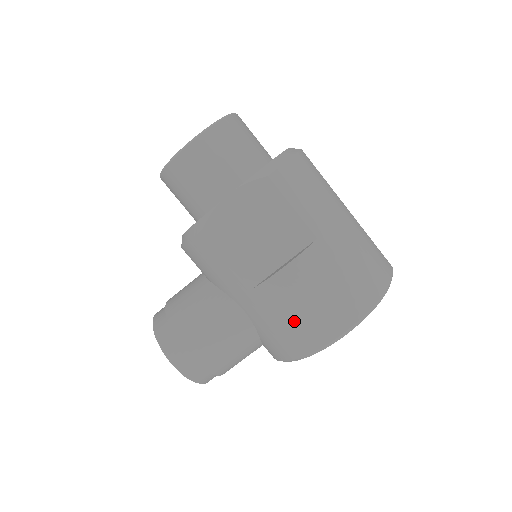
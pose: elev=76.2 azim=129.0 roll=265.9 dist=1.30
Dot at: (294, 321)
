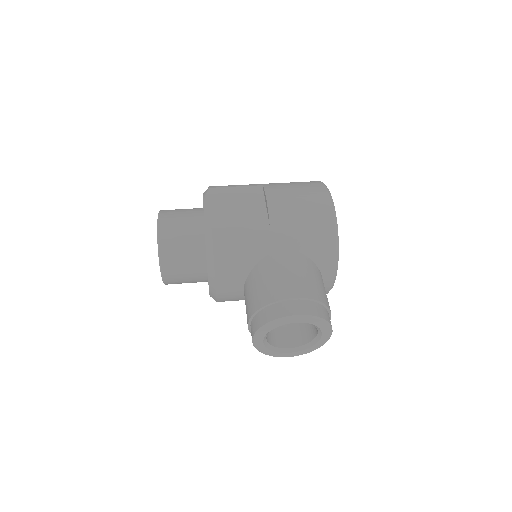
Dot at: (305, 213)
